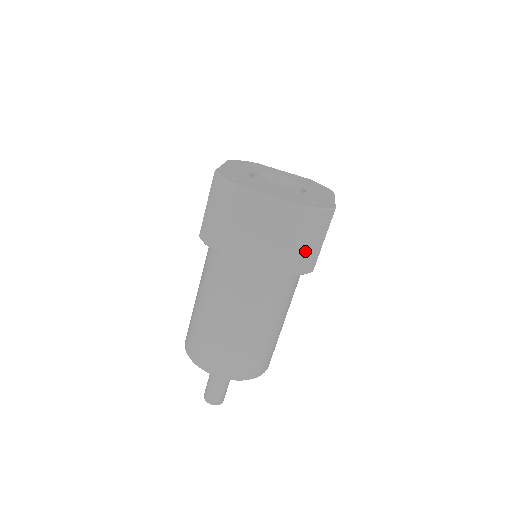
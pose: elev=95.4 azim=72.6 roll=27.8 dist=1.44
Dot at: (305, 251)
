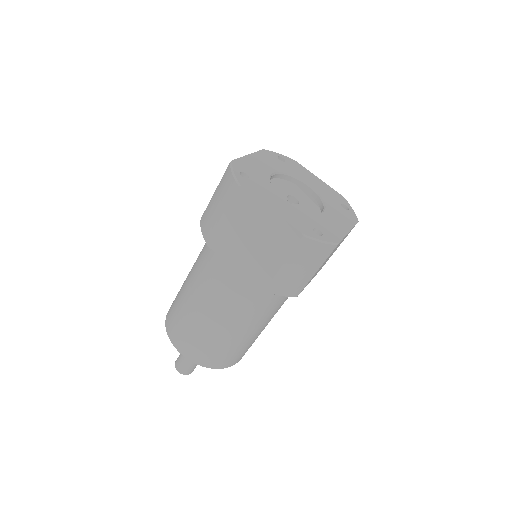
Dot at: (290, 275)
